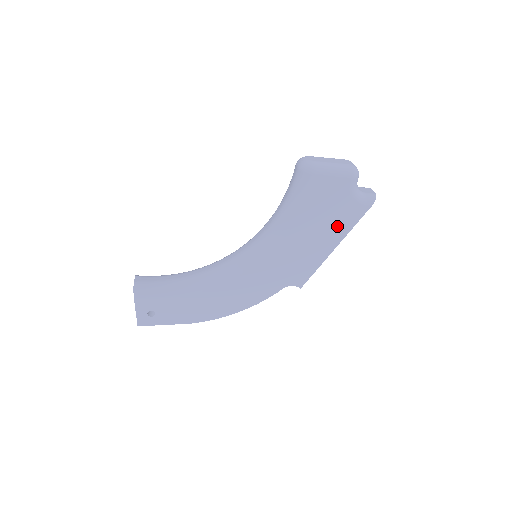
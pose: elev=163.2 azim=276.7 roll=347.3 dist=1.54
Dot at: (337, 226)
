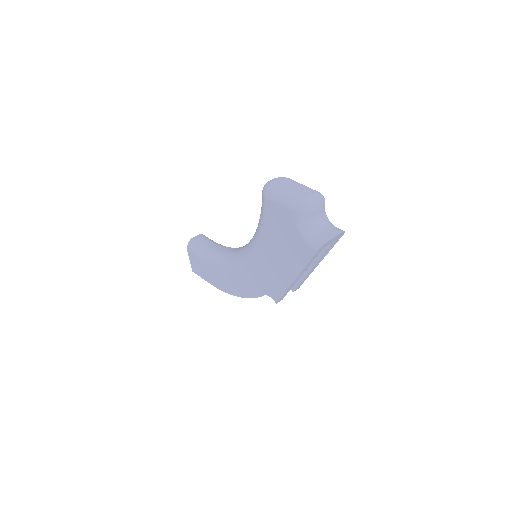
Dot at: (292, 258)
